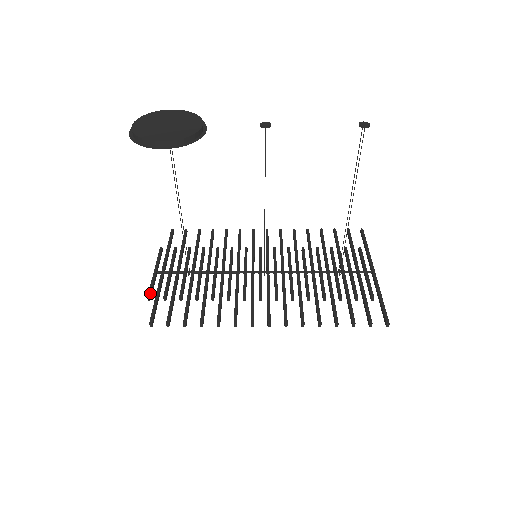
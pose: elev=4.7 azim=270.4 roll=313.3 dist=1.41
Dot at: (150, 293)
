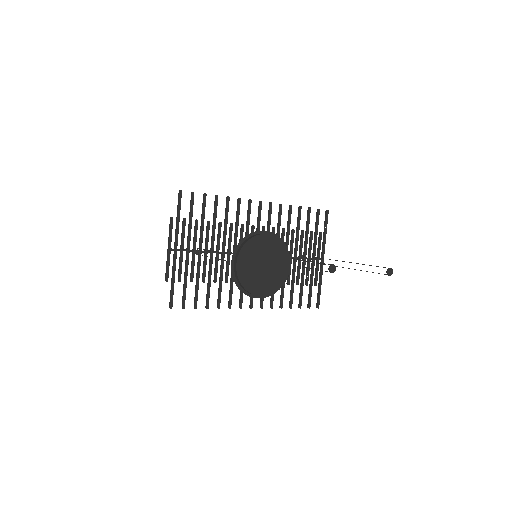
Dot at: (168, 276)
